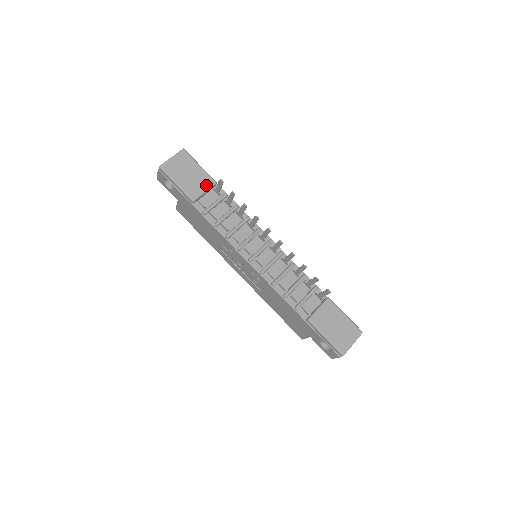
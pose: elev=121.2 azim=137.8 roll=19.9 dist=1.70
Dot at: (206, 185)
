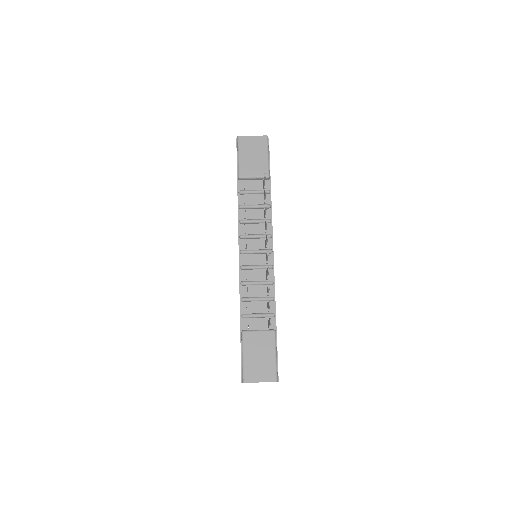
Dot at: (259, 173)
